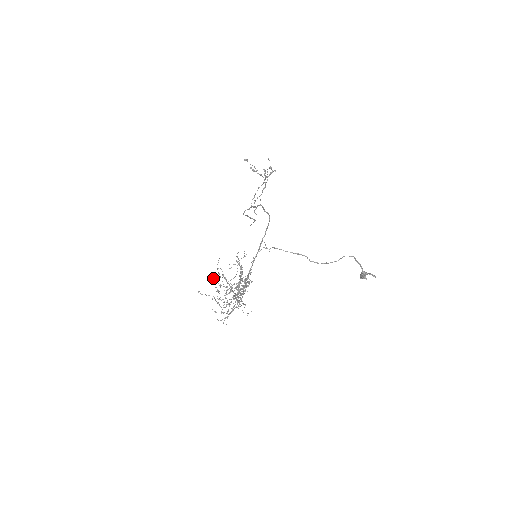
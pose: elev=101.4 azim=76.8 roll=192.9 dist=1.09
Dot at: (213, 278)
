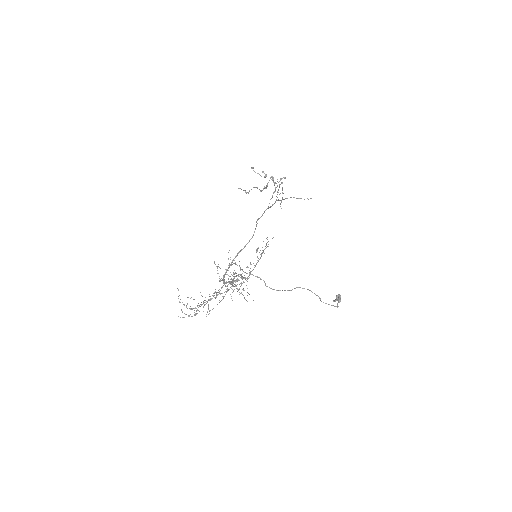
Dot at: occluded
